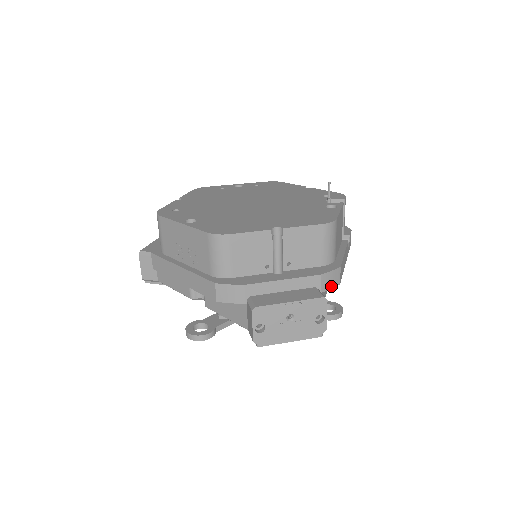
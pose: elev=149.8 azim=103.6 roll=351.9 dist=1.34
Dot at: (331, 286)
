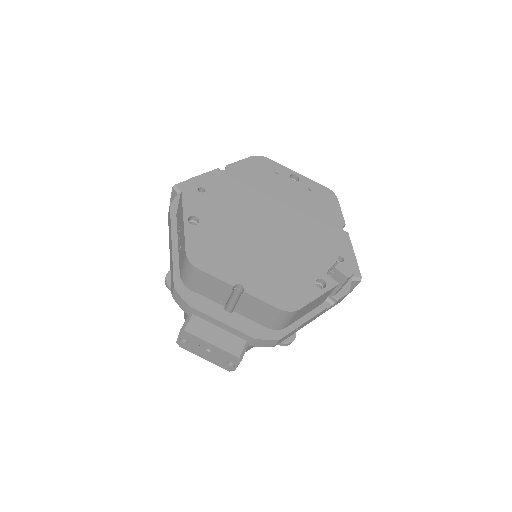
Dot at: (263, 346)
